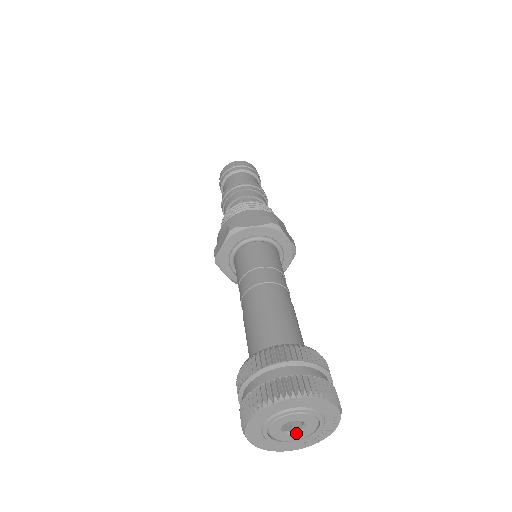
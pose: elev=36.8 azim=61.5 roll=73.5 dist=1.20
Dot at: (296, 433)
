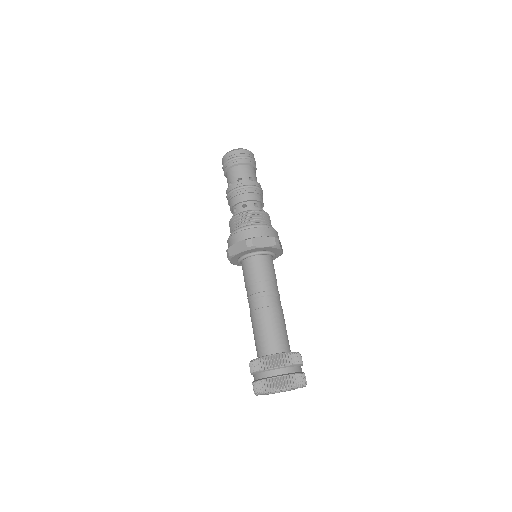
Dot at: occluded
